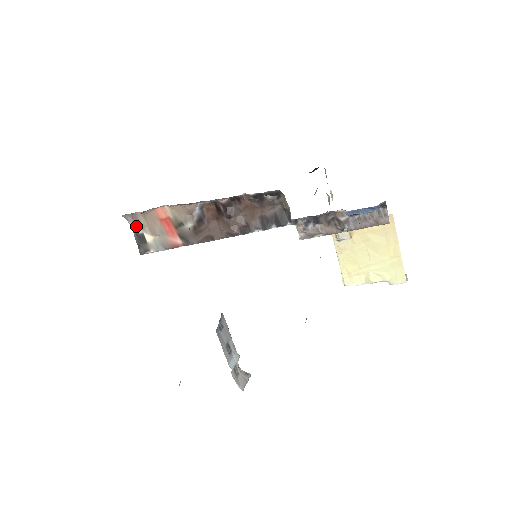
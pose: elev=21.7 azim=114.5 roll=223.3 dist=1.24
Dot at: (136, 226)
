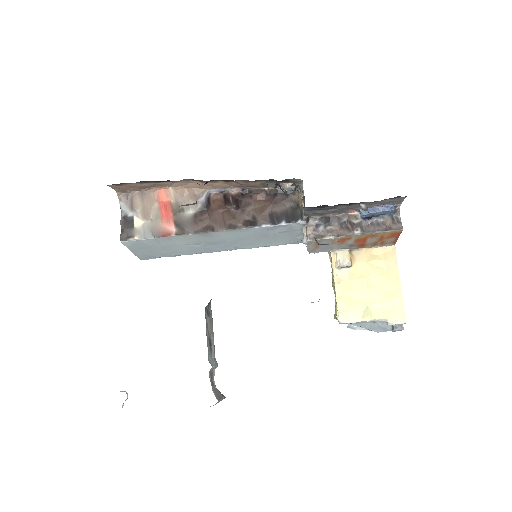
Dot at: (128, 208)
